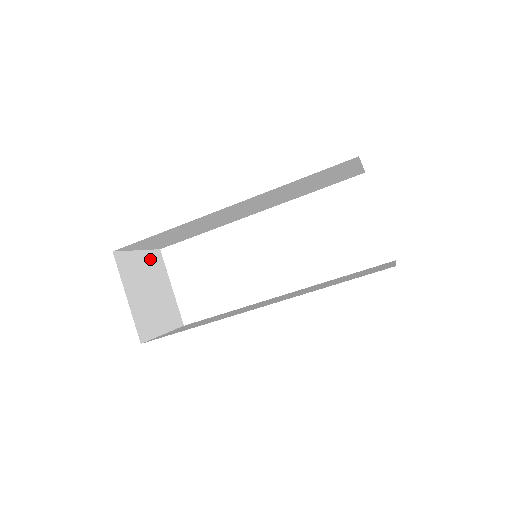
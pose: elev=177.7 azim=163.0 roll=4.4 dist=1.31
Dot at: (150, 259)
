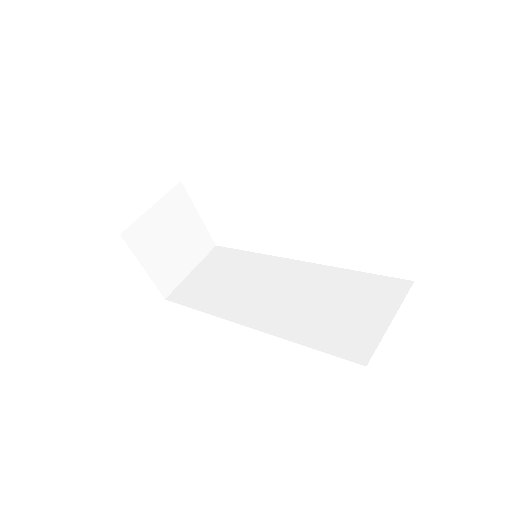
Dot at: (168, 204)
